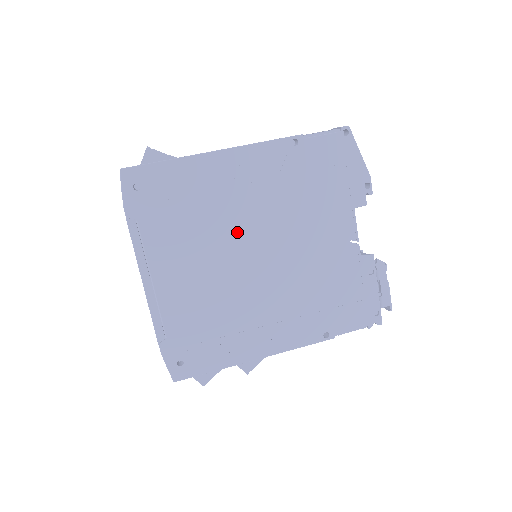
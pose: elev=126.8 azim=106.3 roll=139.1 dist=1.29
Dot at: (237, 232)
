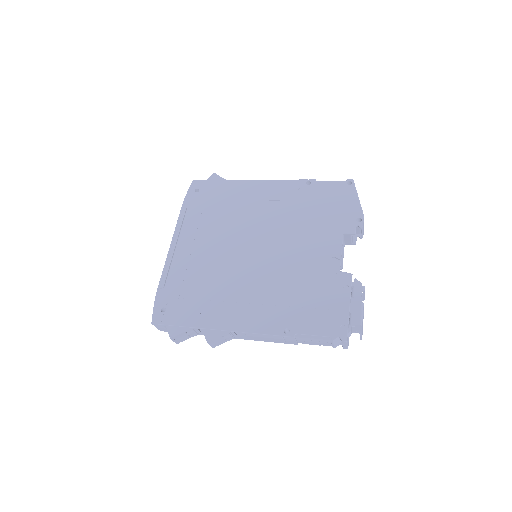
Dot at: (245, 229)
